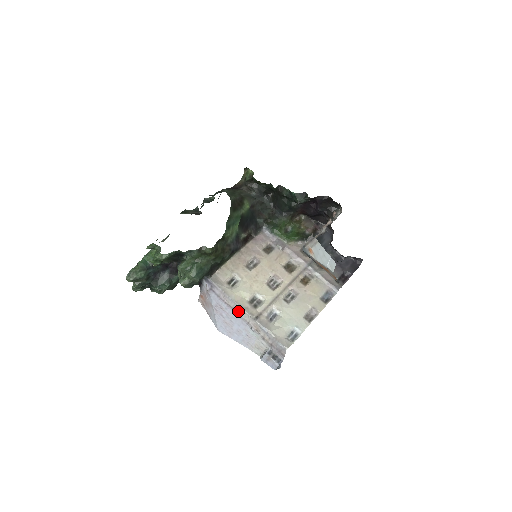
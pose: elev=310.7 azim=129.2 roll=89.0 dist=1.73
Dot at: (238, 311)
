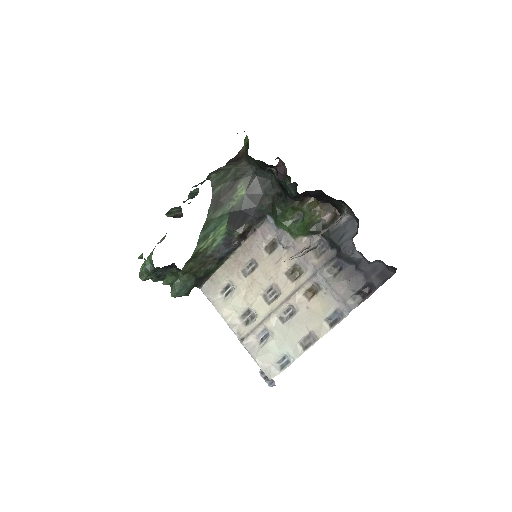
Dot at: occluded
